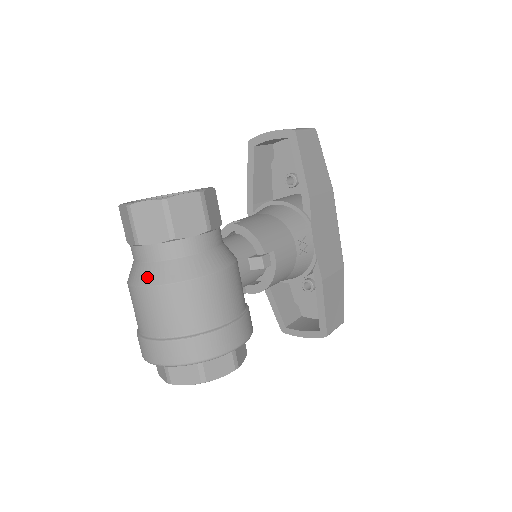
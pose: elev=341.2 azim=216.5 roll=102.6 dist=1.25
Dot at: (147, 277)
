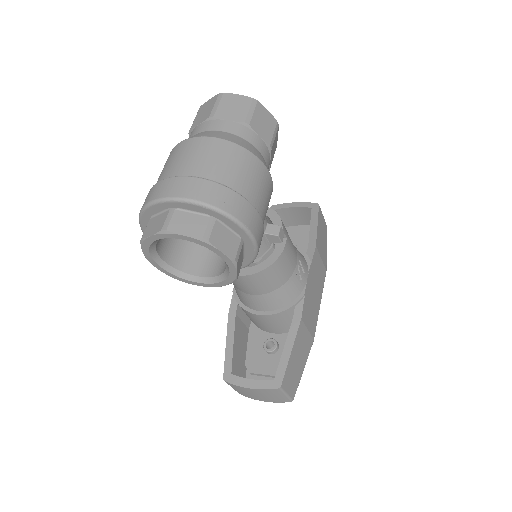
Dot at: (208, 134)
